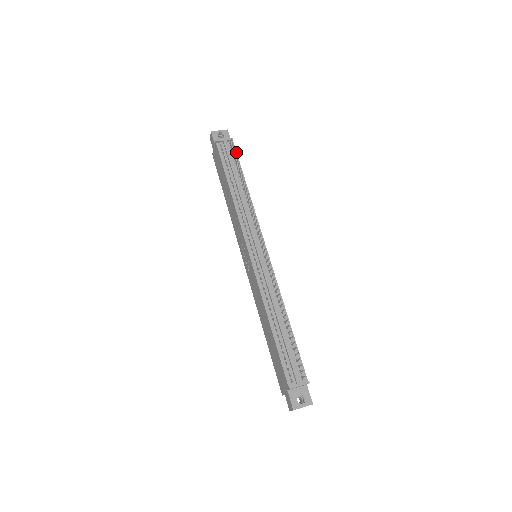
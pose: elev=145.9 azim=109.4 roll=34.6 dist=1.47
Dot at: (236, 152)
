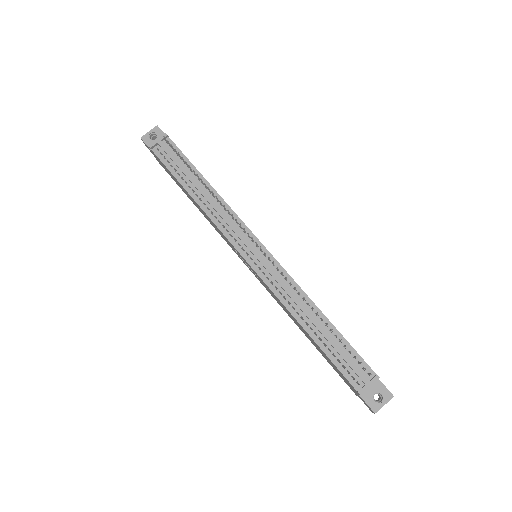
Dot at: (178, 148)
